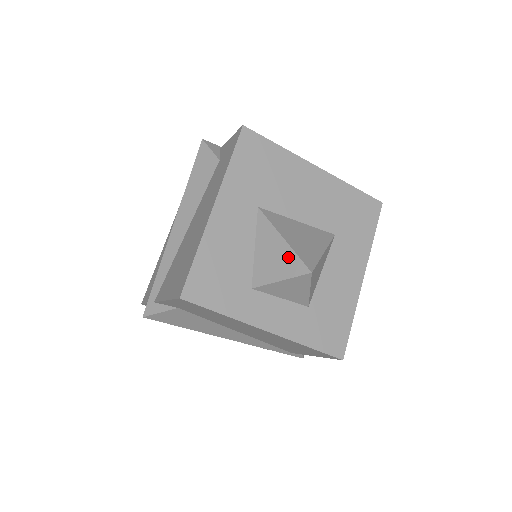
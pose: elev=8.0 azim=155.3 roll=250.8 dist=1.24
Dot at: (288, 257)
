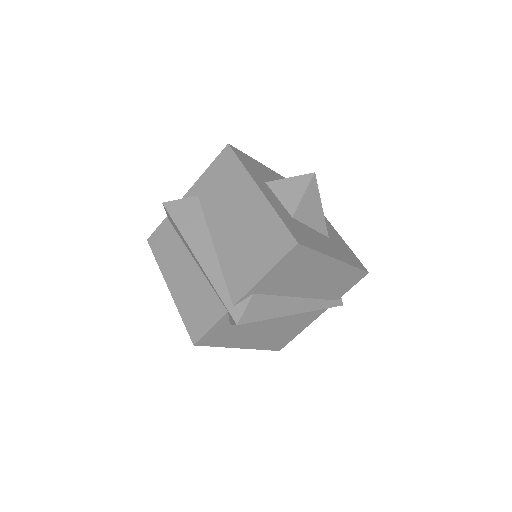
Dot at: occluded
